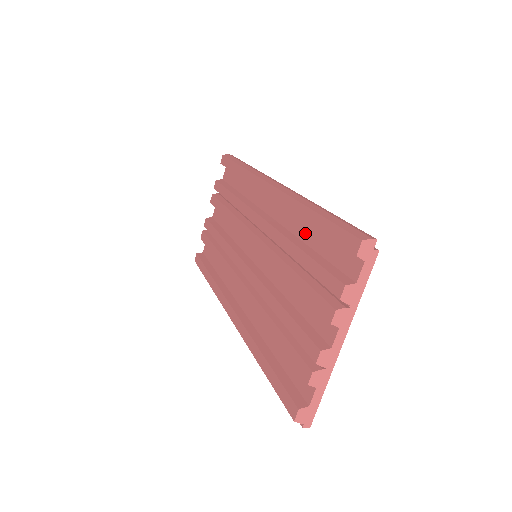
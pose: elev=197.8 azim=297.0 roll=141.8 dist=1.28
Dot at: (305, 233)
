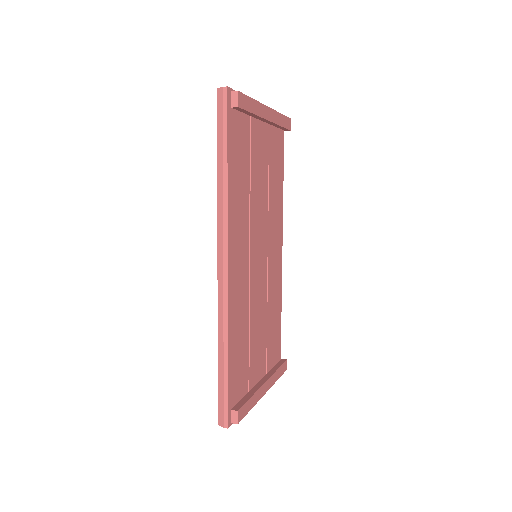
Dot at: occluded
